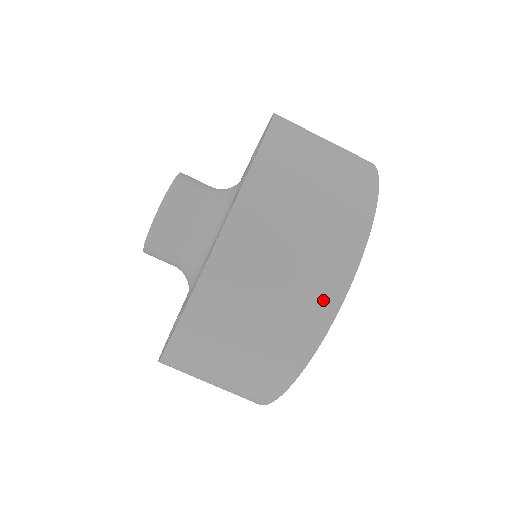
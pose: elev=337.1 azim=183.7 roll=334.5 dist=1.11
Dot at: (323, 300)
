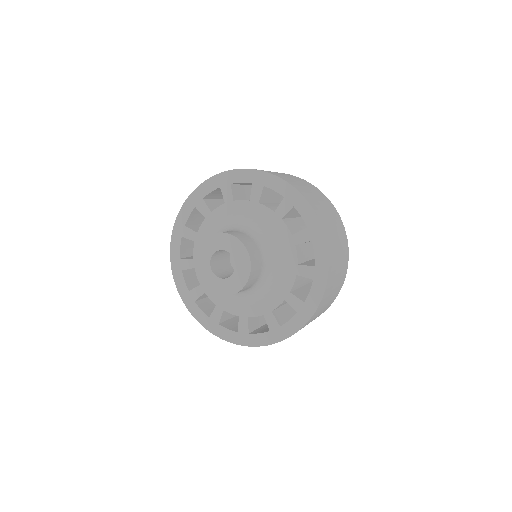
Dot at: (346, 263)
